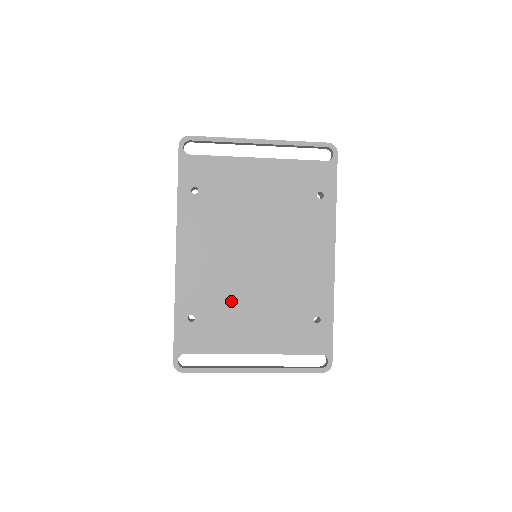
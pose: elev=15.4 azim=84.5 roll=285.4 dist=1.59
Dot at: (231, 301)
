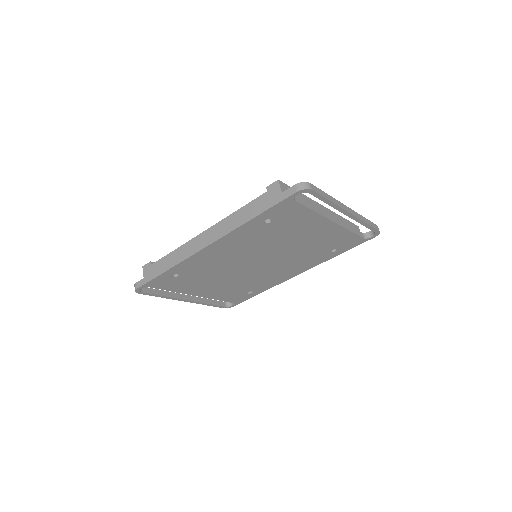
Dot at: (213, 275)
